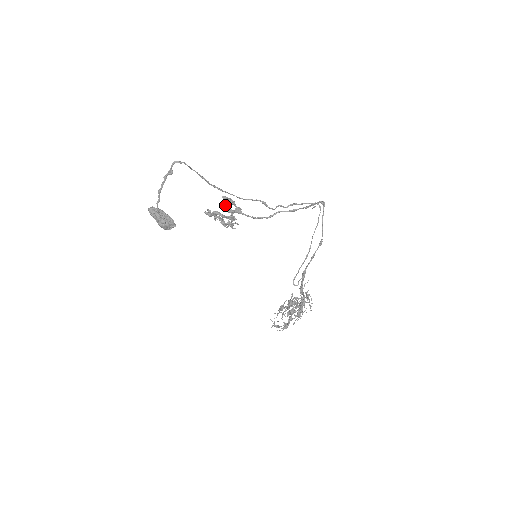
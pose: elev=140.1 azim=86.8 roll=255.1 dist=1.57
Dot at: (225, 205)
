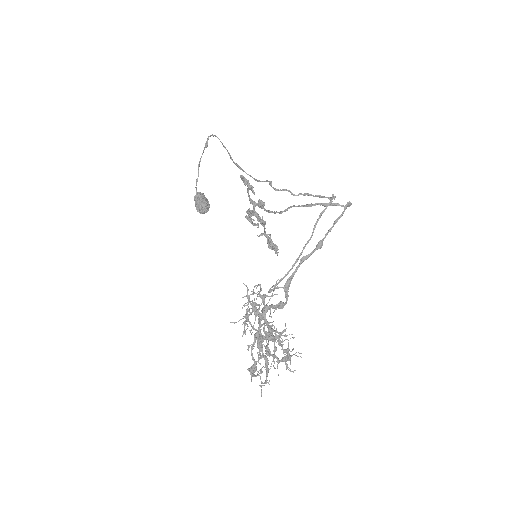
Dot at: (248, 194)
